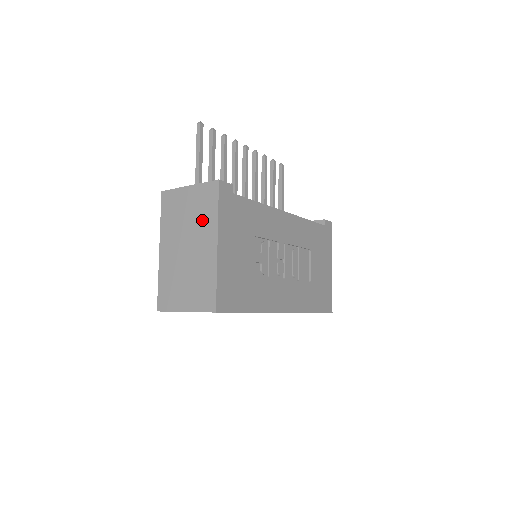
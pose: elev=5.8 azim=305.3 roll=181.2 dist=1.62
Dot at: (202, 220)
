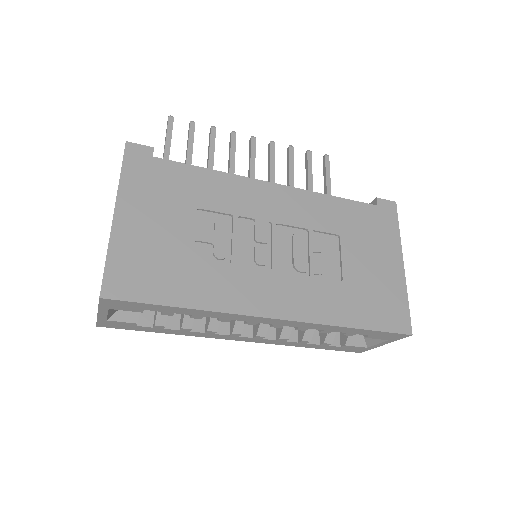
Dot at: occluded
